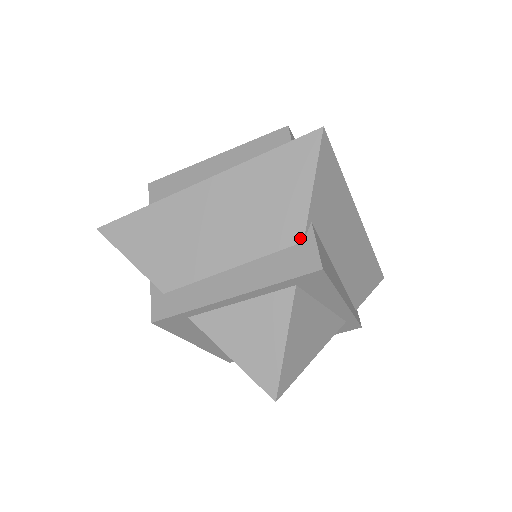
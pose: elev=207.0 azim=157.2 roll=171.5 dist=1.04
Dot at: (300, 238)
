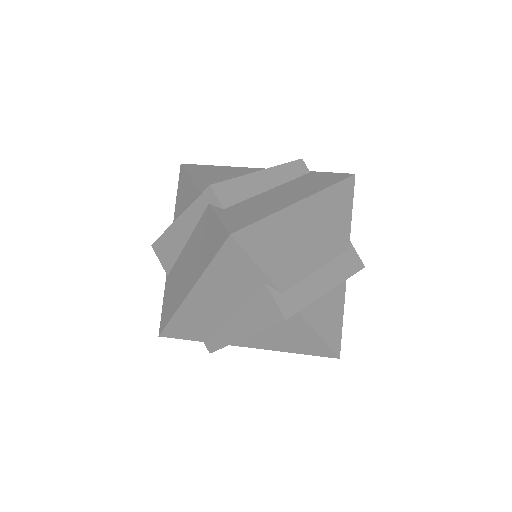
Dot at: (348, 247)
